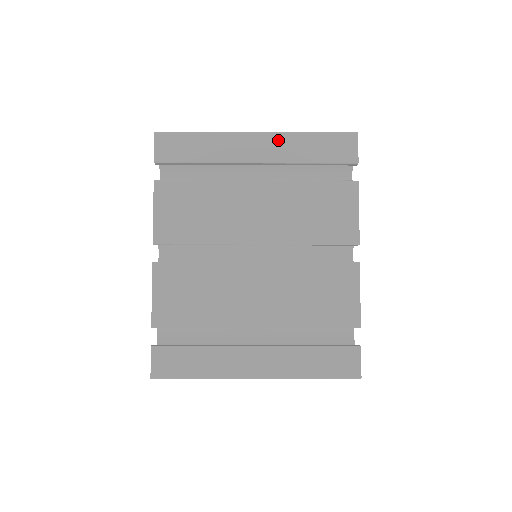
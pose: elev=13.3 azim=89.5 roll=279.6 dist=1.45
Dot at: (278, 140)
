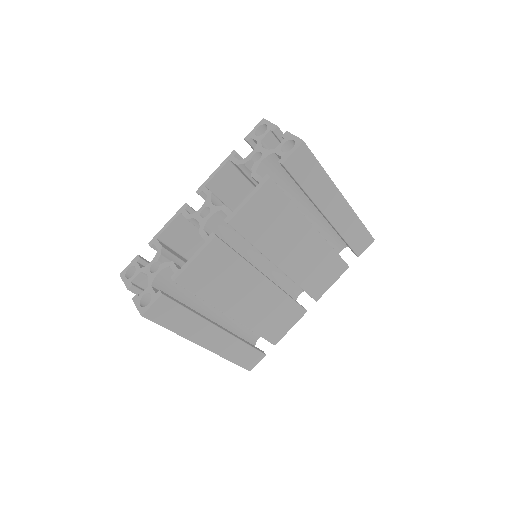
Dot at: (347, 212)
